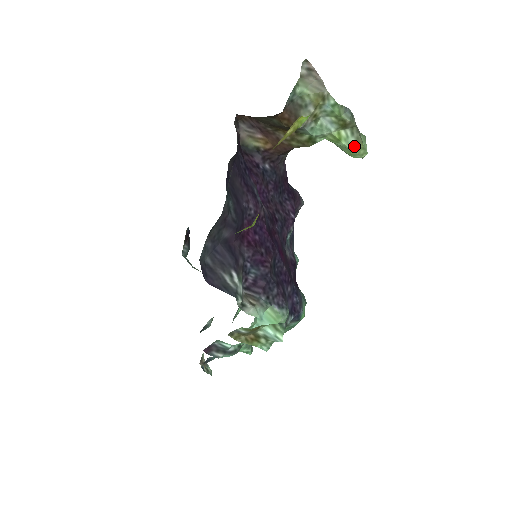
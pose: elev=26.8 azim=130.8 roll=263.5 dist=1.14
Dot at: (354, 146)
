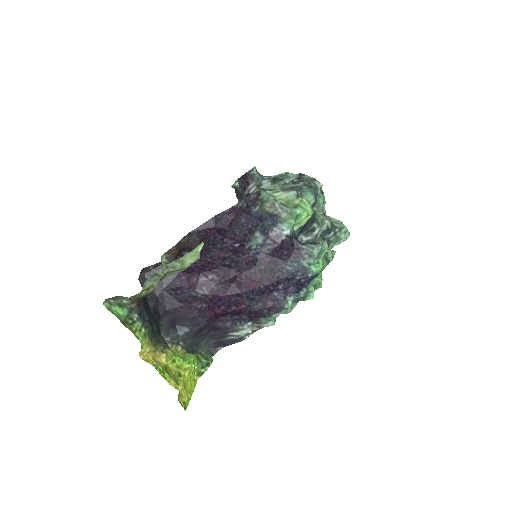
Dot at: (184, 269)
